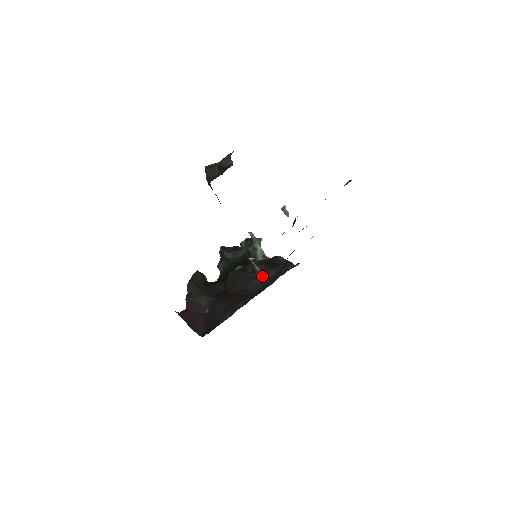
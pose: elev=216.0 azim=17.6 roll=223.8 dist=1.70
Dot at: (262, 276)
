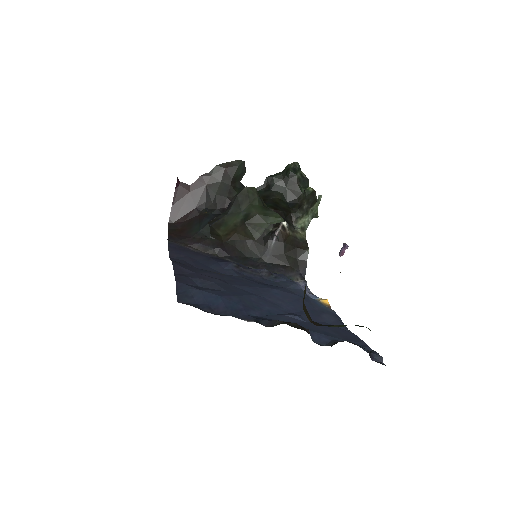
Dot at: (268, 250)
